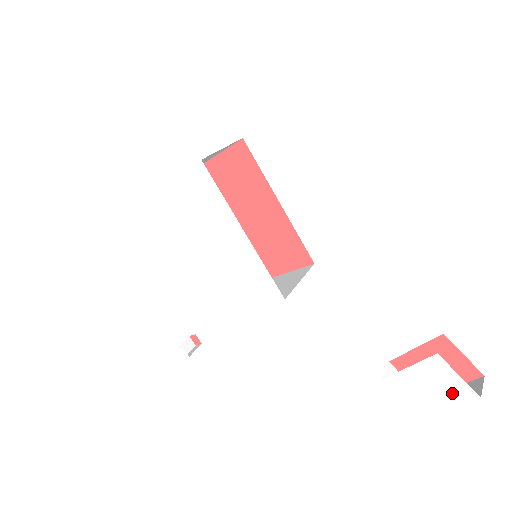
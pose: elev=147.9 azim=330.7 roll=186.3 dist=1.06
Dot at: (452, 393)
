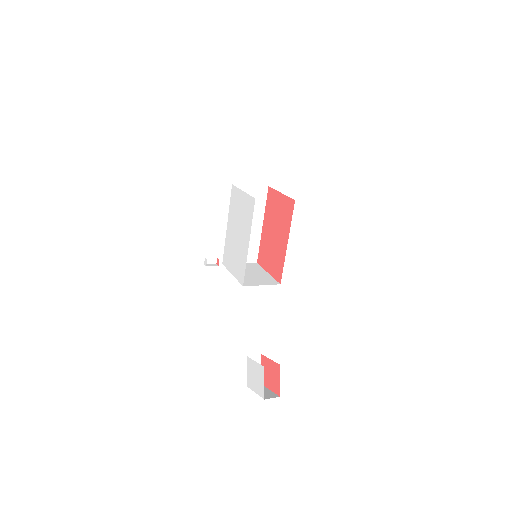
Dot at: (259, 387)
